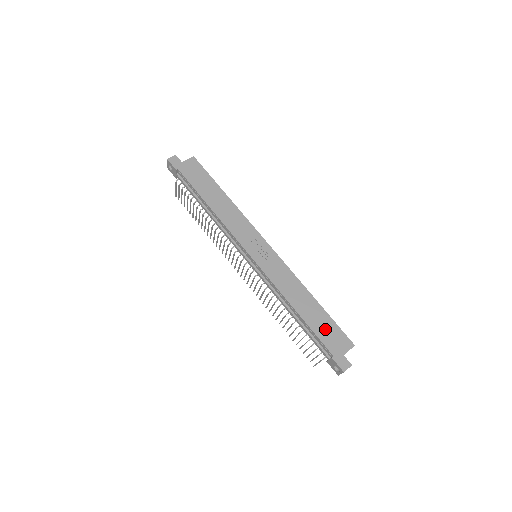
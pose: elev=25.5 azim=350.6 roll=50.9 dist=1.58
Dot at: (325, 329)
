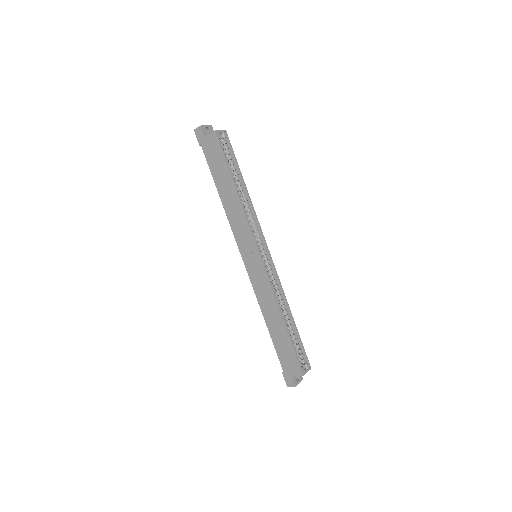
Dot at: (284, 350)
